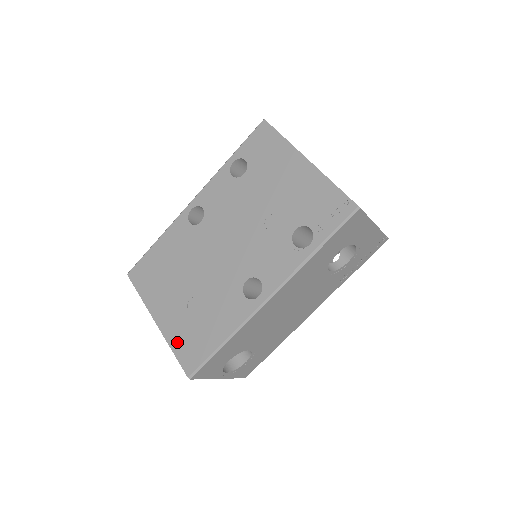
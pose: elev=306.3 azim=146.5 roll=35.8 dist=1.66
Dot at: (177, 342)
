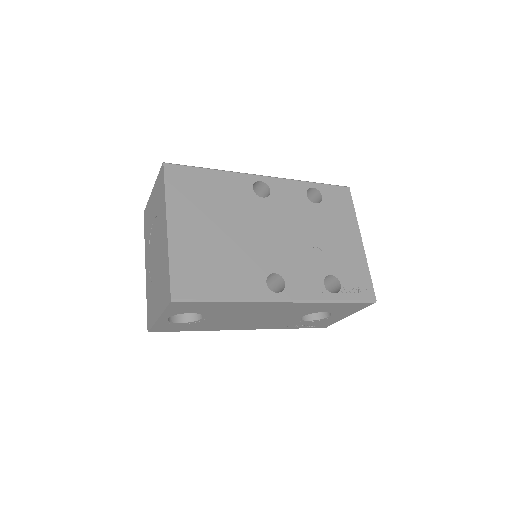
Dot at: (180, 262)
